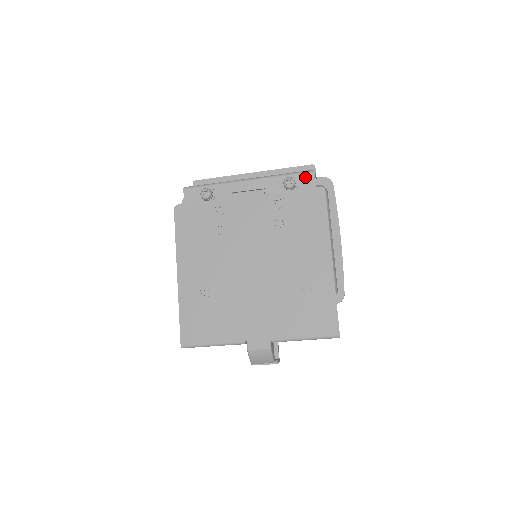
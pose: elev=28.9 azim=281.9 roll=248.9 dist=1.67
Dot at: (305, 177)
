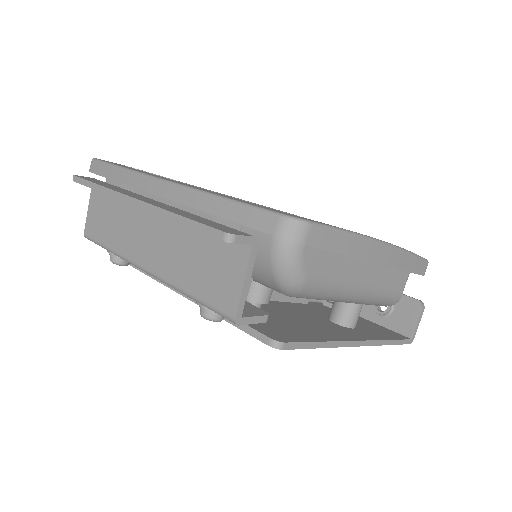
Dot at: occluded
